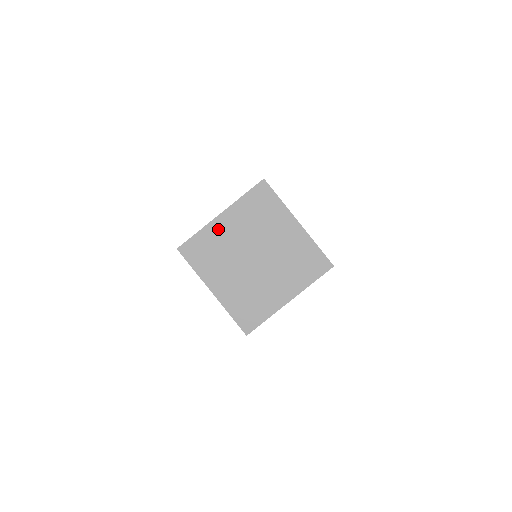
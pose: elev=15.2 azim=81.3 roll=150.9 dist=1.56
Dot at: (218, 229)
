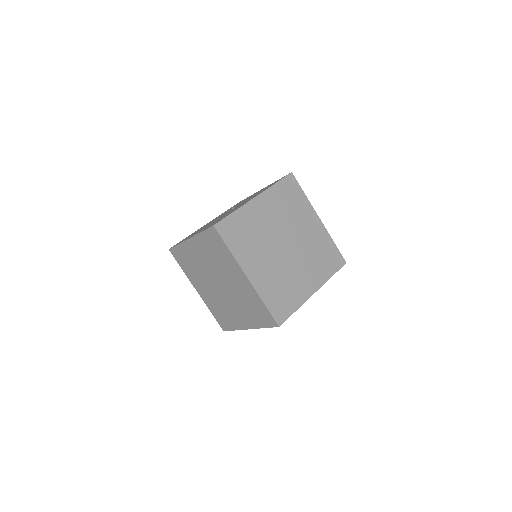
Dot at: (253, 212)
